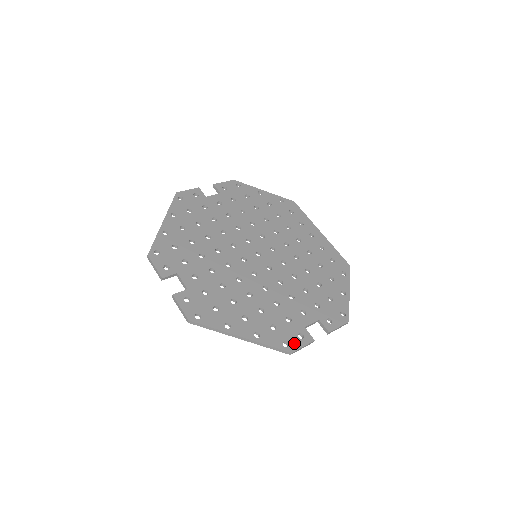
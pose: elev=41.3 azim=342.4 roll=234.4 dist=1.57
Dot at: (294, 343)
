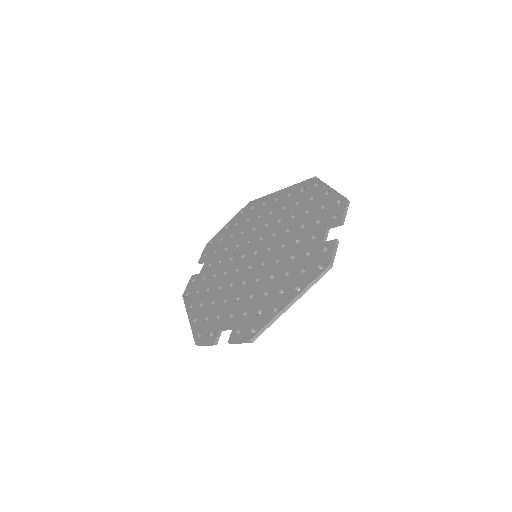
Dot at: (325, 259)
